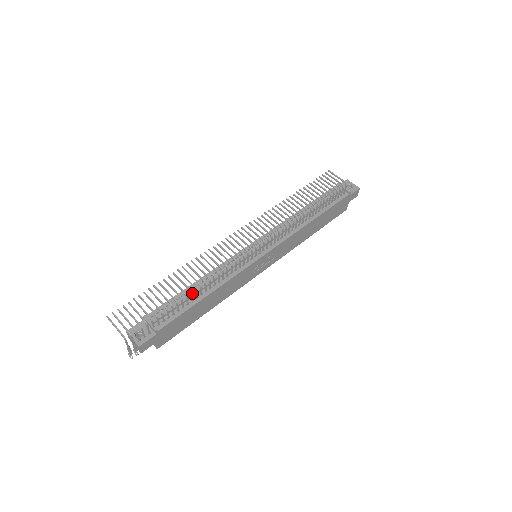
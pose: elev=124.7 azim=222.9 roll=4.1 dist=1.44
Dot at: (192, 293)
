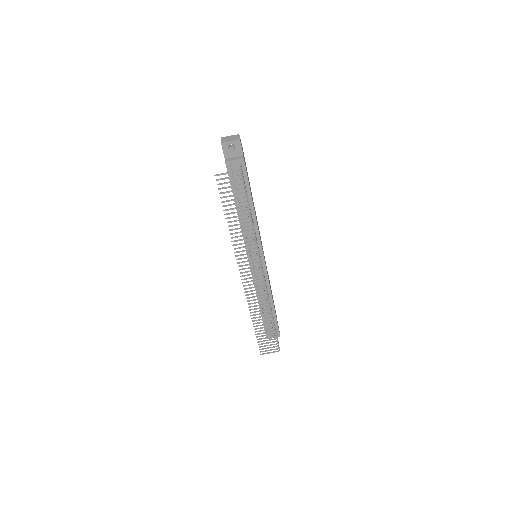
Dot at: (272, 316)
